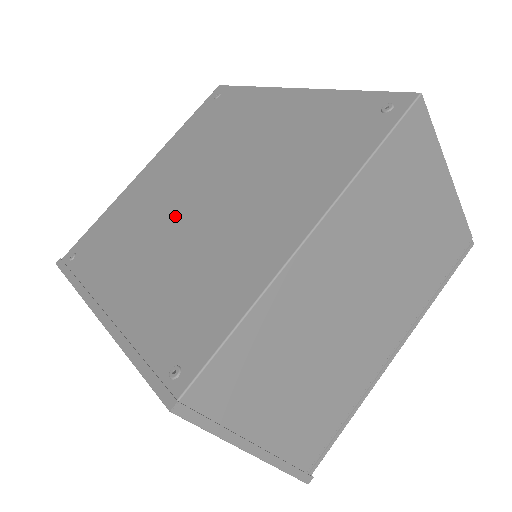
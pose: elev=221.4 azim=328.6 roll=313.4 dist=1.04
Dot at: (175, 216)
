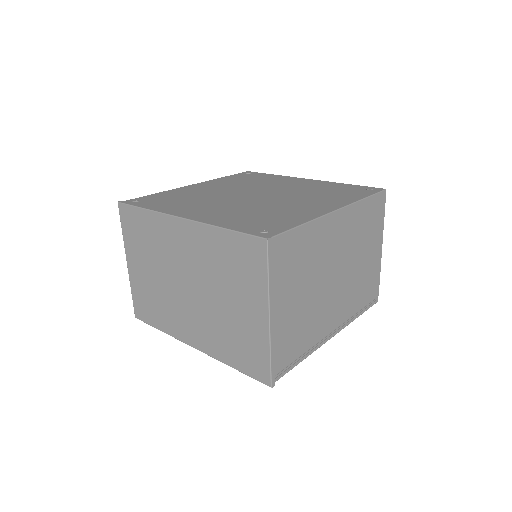
Dot at: (235, 198)
